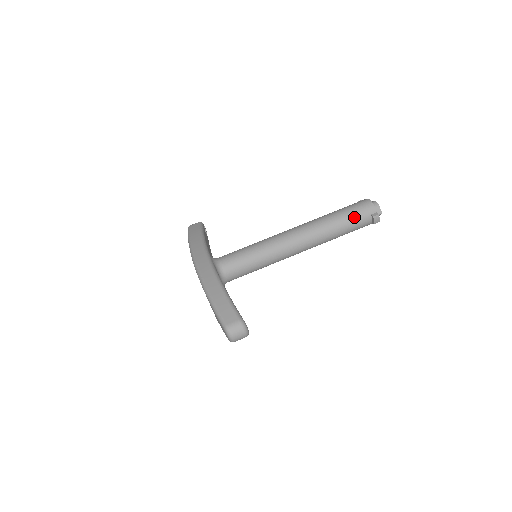
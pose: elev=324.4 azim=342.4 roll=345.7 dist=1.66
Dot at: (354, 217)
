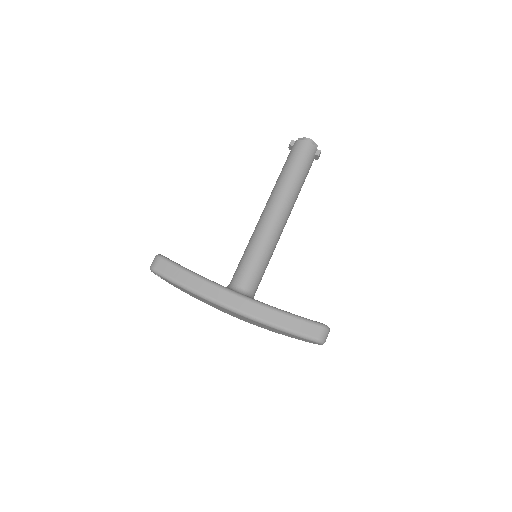
Dot at: (307, 166)
